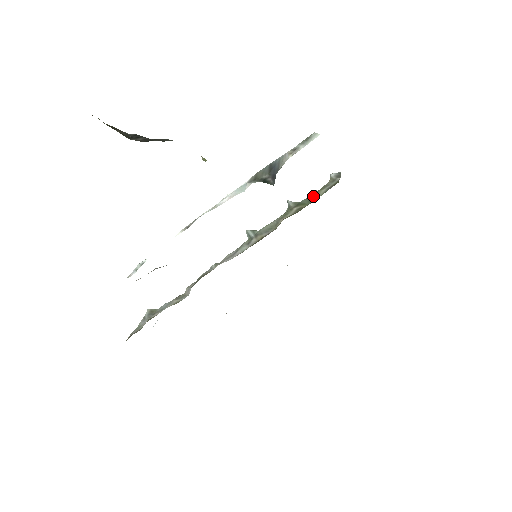
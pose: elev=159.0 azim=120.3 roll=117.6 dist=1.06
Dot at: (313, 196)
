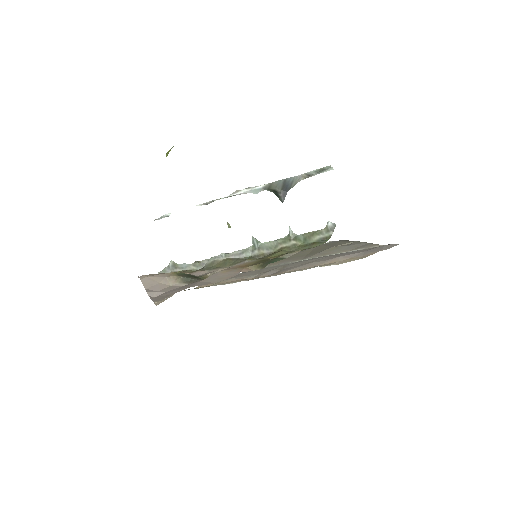
Dot at: (309, 237)
